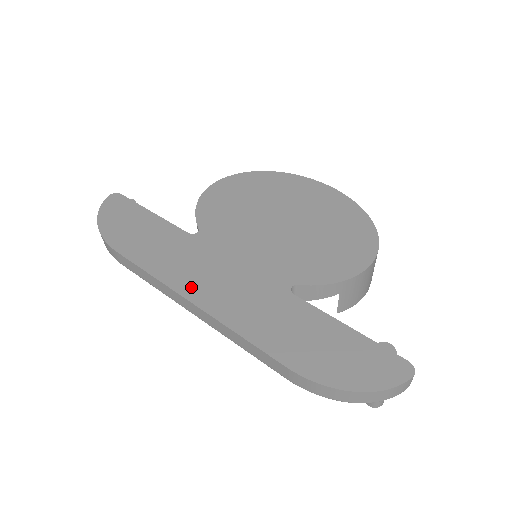
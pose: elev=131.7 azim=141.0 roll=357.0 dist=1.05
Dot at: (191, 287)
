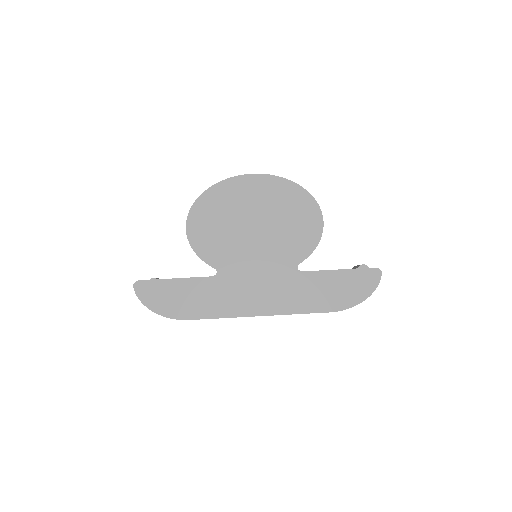
Dot at: (250, 308)
